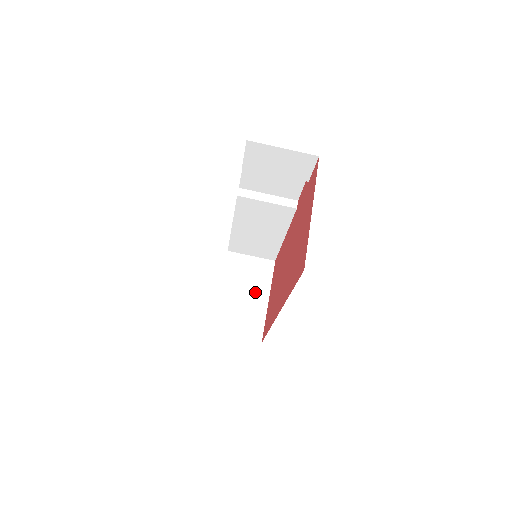
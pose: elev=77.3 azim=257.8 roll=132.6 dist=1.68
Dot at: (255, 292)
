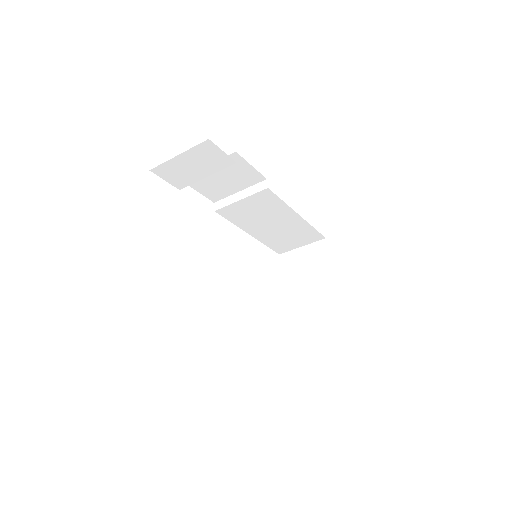
Dot at: (317, 281)
